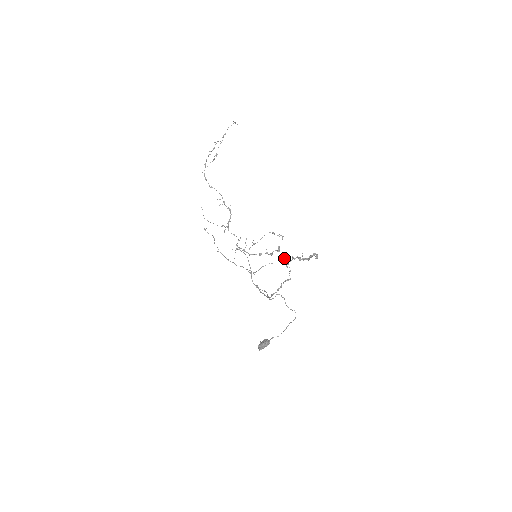
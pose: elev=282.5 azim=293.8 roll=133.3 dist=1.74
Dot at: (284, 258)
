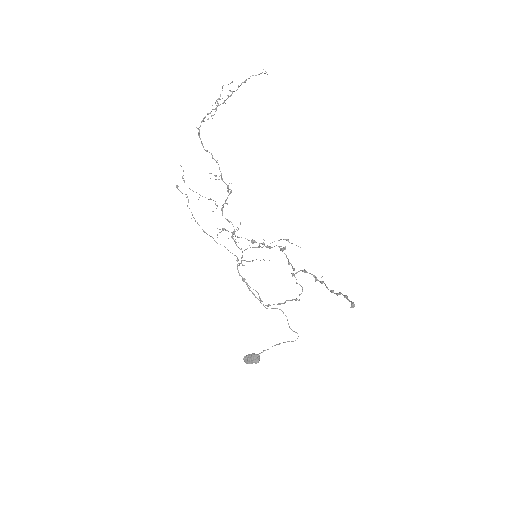
Dot at: occluded
